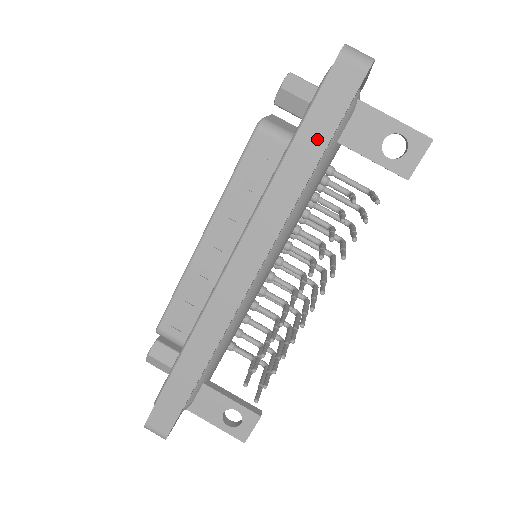
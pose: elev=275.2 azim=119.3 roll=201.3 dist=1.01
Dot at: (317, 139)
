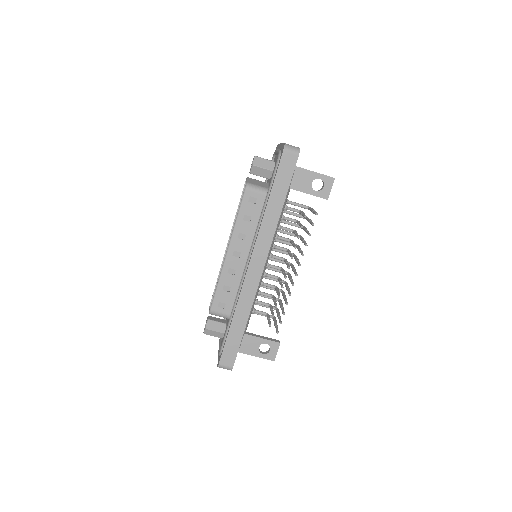
Dot at: (282, 191)
